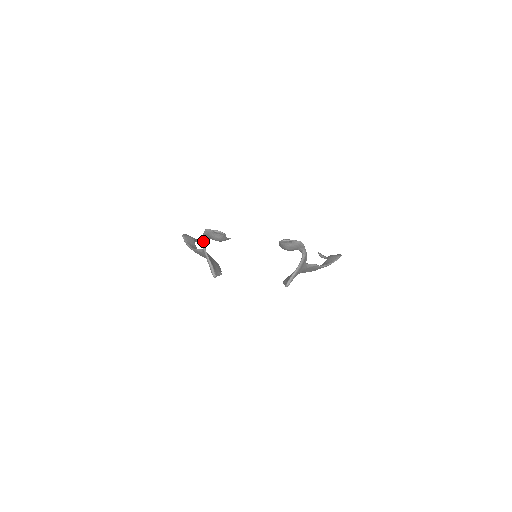
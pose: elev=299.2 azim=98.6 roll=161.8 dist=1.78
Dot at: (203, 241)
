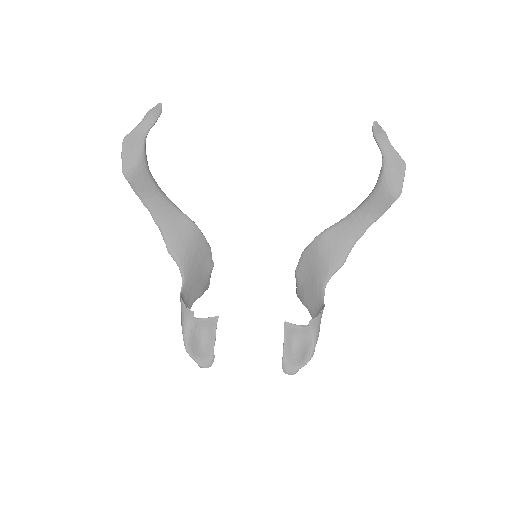
Dot at: occluded
